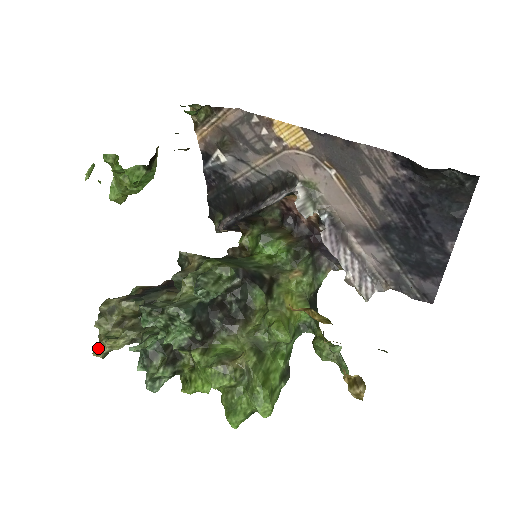
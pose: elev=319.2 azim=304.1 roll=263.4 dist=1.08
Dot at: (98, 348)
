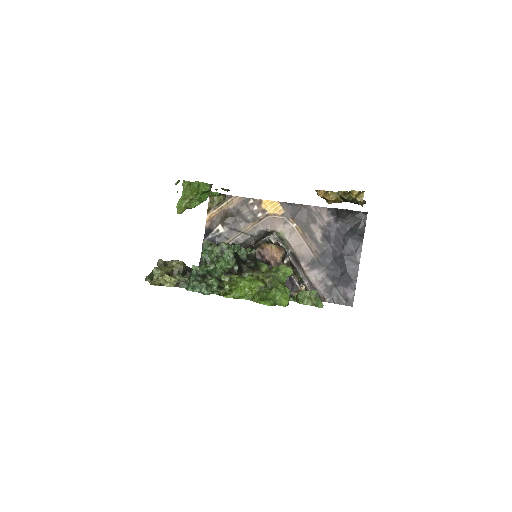
Dot at: (153, 284)
